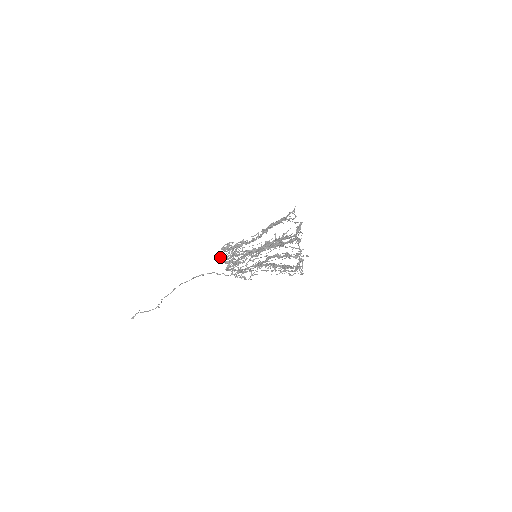
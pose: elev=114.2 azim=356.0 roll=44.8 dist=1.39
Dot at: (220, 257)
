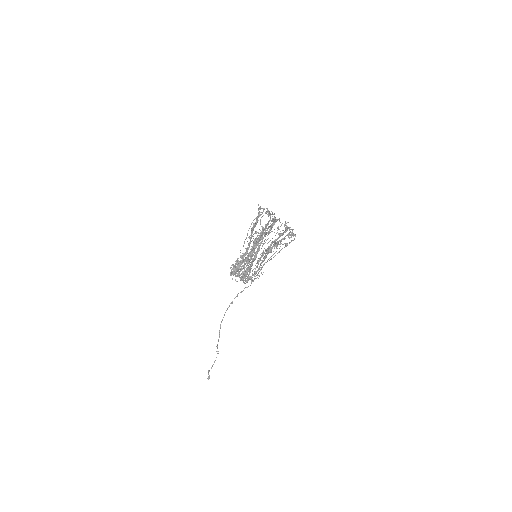
Dot at: occluded
